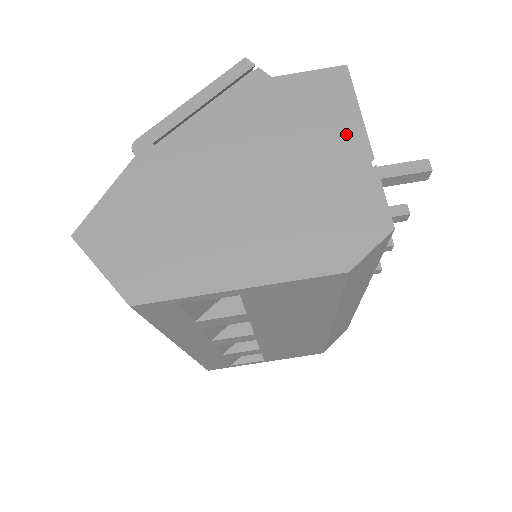
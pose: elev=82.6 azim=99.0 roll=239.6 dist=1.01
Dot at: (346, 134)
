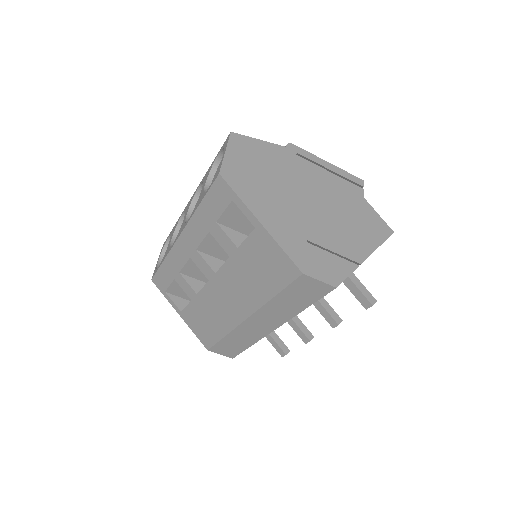
Dot at: (363, 245)
